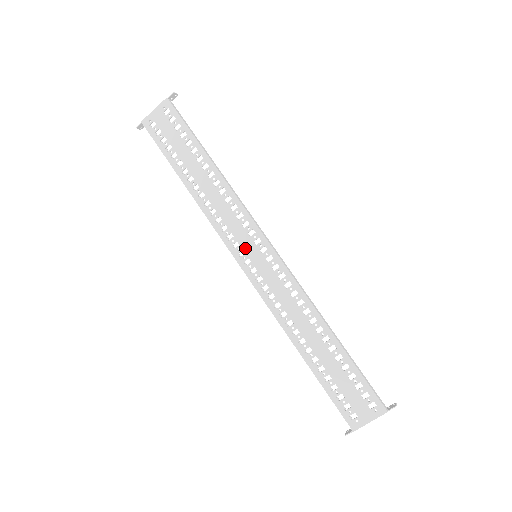
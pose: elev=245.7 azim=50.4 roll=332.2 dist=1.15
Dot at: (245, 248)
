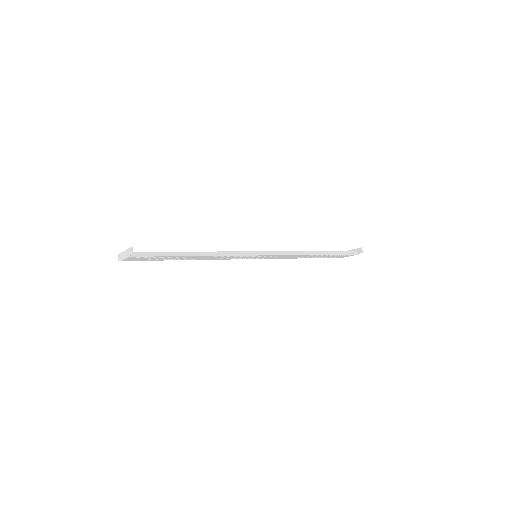
Dot at: occluded
